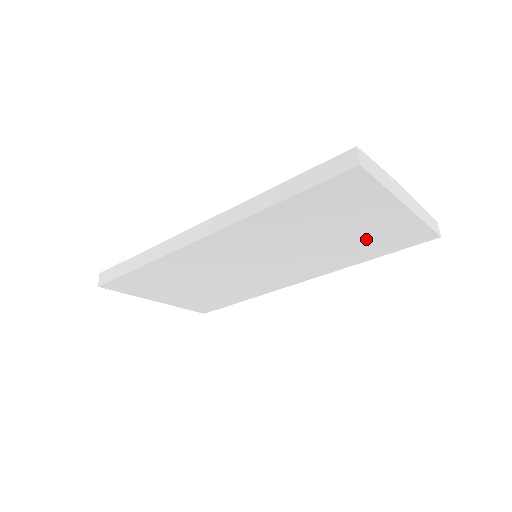
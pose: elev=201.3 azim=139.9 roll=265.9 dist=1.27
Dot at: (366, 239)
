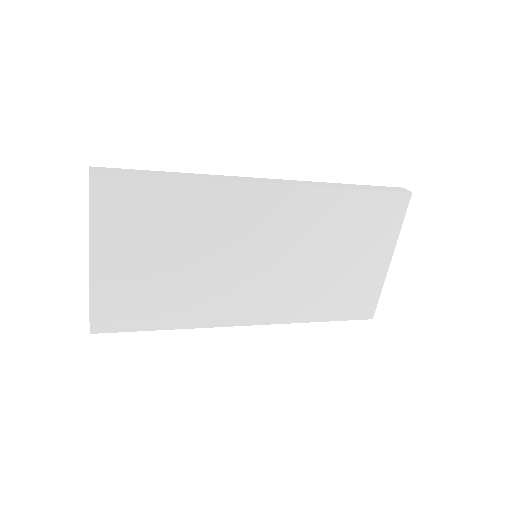
Dot at: (344, 285)
